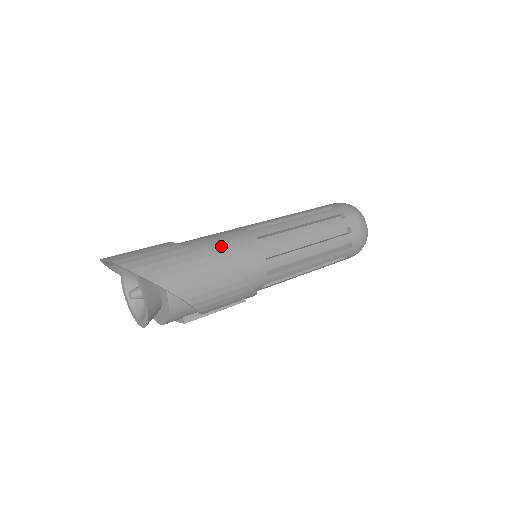
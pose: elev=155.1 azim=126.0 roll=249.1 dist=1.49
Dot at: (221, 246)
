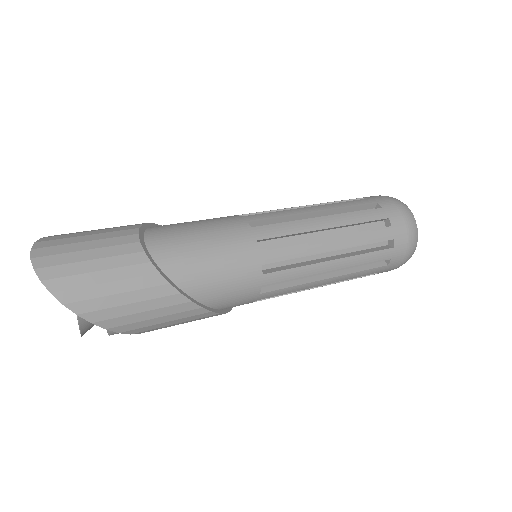
Dot at: (208, 274)
